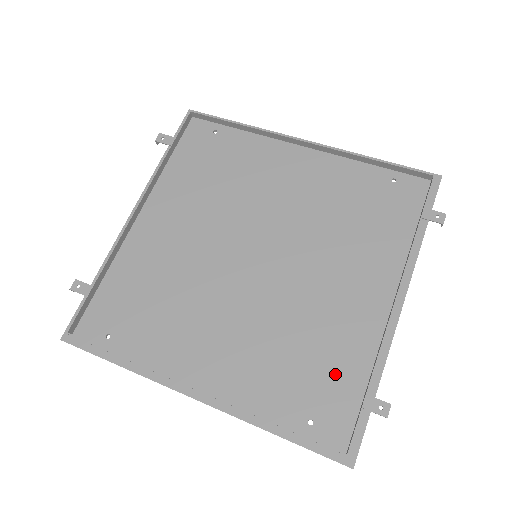
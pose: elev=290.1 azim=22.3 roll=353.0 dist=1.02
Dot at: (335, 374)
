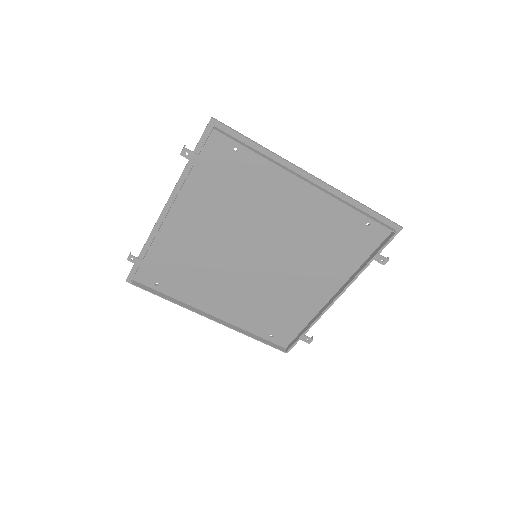
Dot at: (289, 321)
